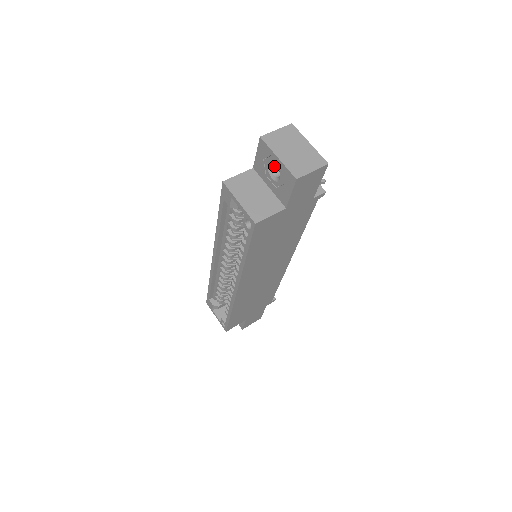
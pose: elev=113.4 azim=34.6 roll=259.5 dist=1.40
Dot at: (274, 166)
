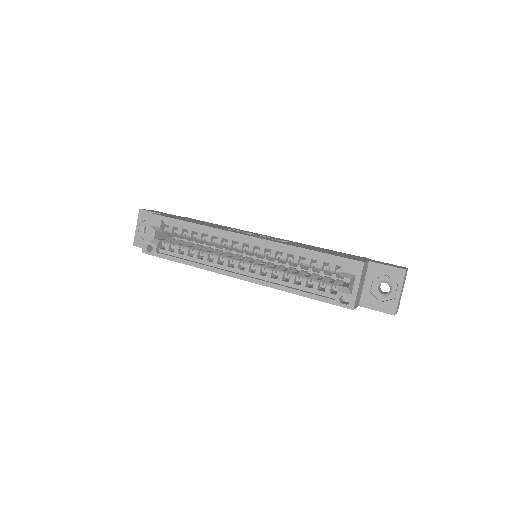
Dot at: (384, 282)
